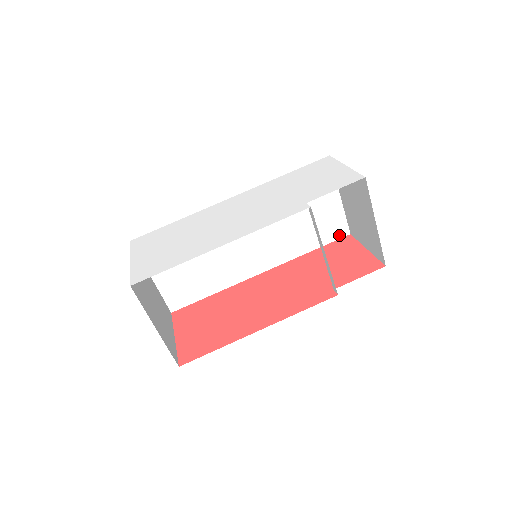
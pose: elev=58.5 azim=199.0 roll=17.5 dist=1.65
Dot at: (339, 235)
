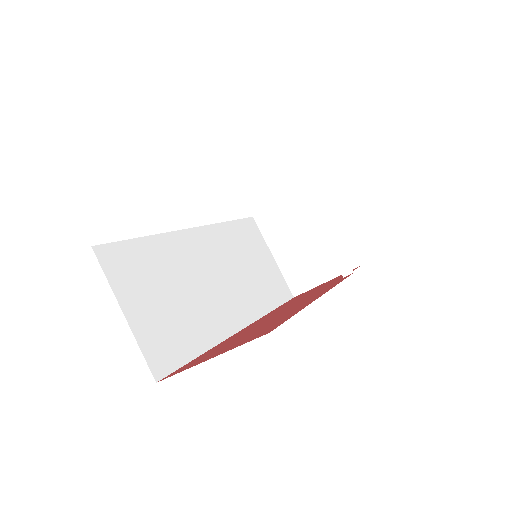
Dot at: (287, 297)
